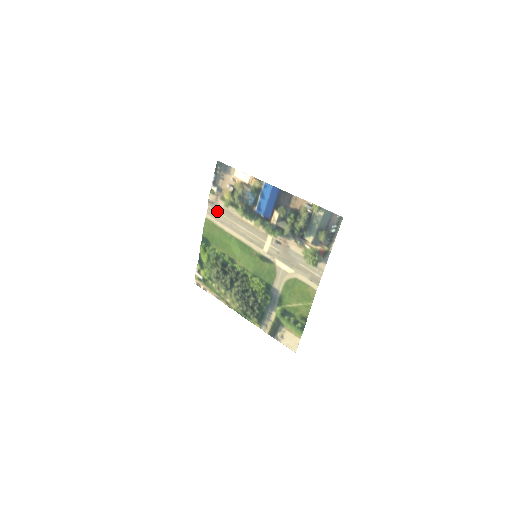
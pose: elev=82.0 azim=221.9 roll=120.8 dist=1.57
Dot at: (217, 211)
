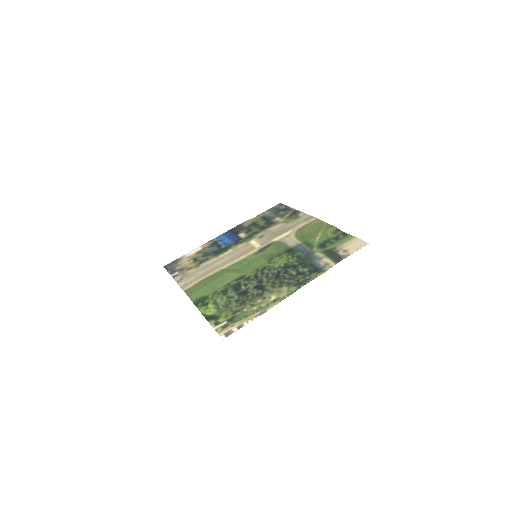
Dot at: (191, 277)
